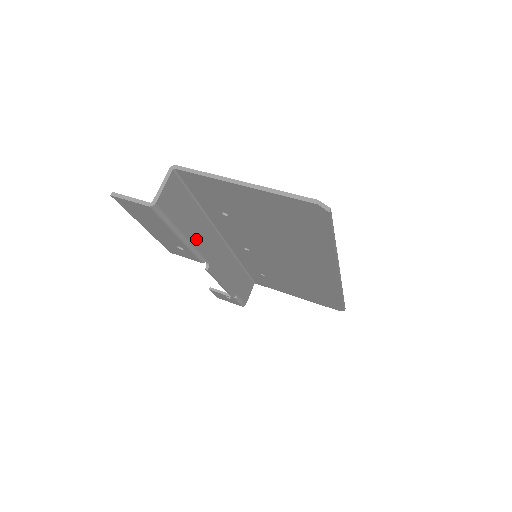
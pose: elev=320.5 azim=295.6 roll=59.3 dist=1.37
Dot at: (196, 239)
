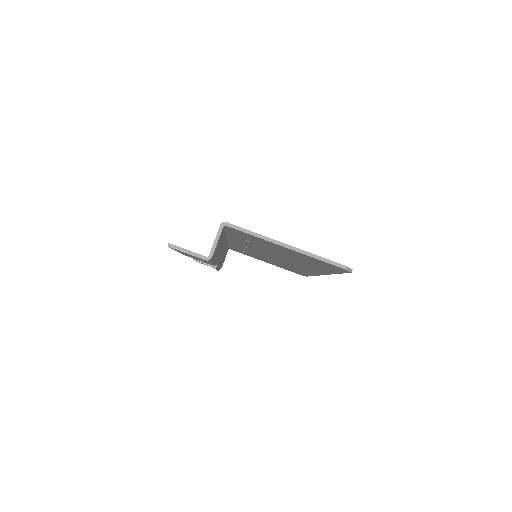
Dot at: occluded
